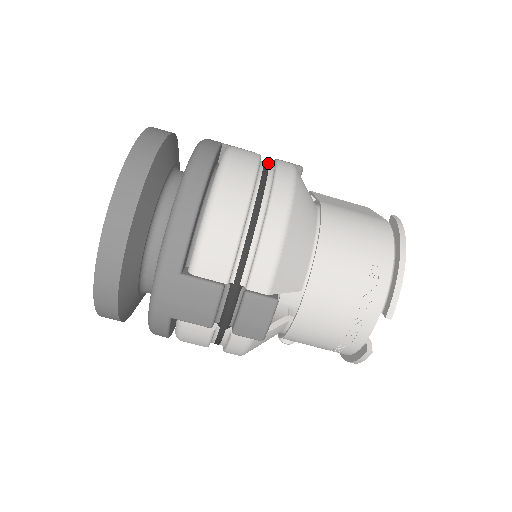
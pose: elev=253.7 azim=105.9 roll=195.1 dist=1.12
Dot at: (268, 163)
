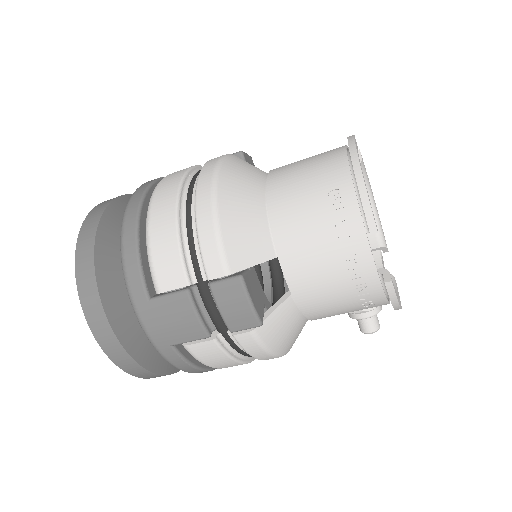
Dot at: occluded
